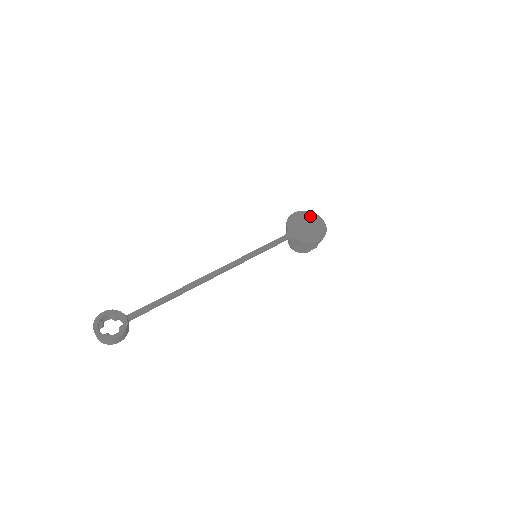
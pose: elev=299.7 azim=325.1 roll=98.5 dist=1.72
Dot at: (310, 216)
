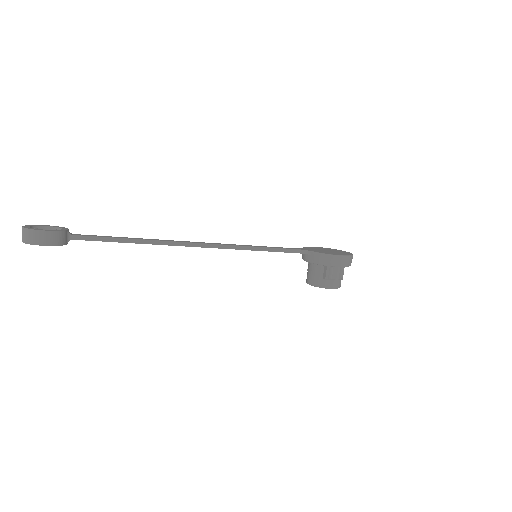
Dot at: (334, 250)
